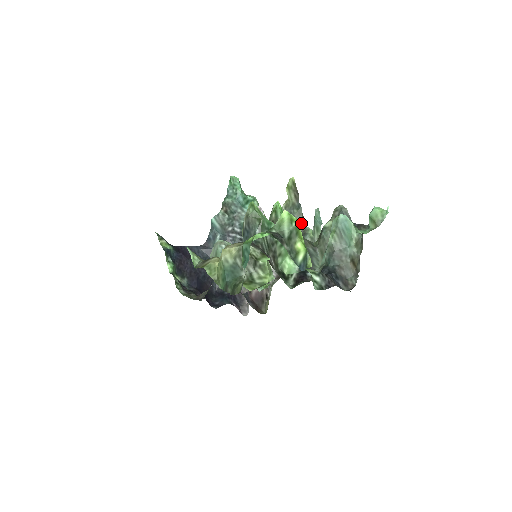
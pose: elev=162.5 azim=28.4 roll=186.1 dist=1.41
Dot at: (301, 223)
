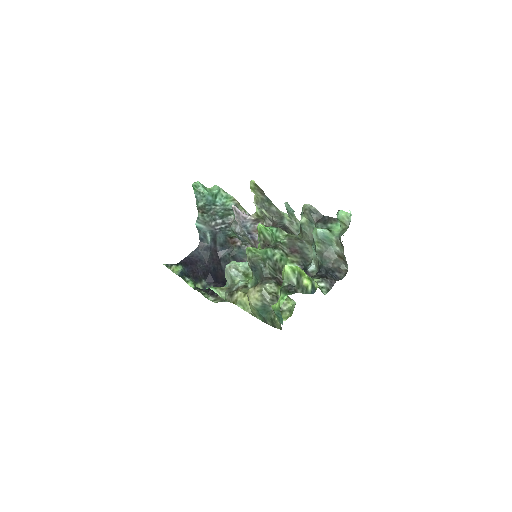
Dot at: (275, 210)
